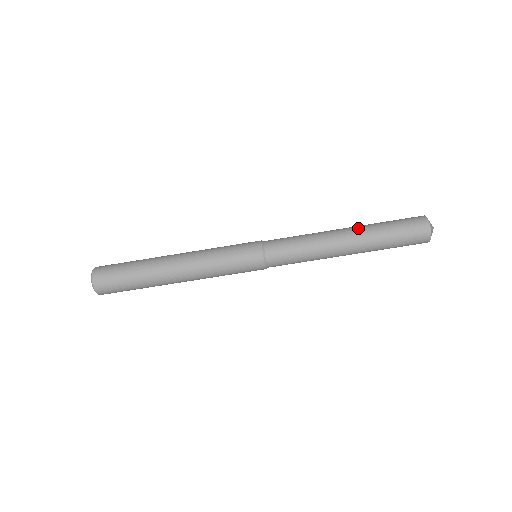
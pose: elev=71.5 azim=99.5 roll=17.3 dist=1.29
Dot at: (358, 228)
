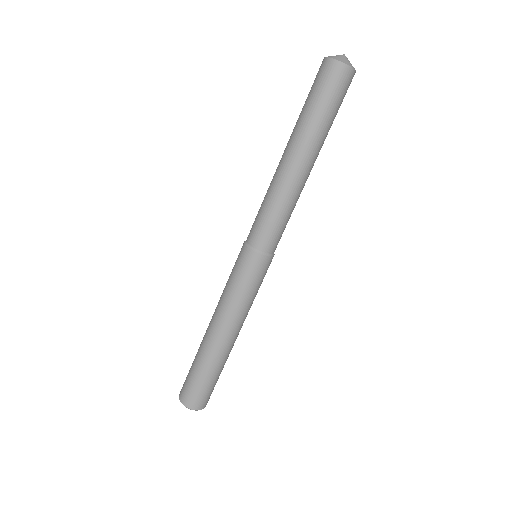
Dot at: (296, 143)
